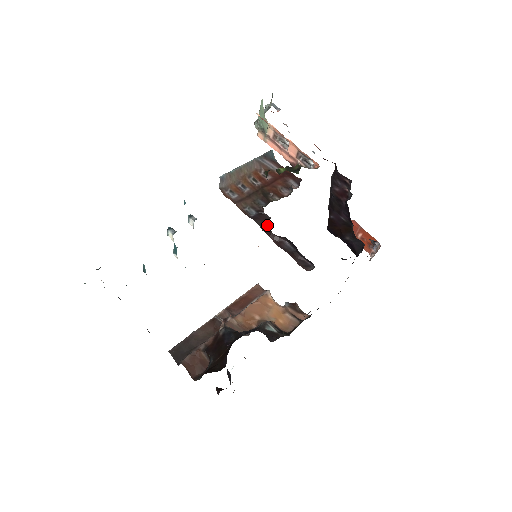
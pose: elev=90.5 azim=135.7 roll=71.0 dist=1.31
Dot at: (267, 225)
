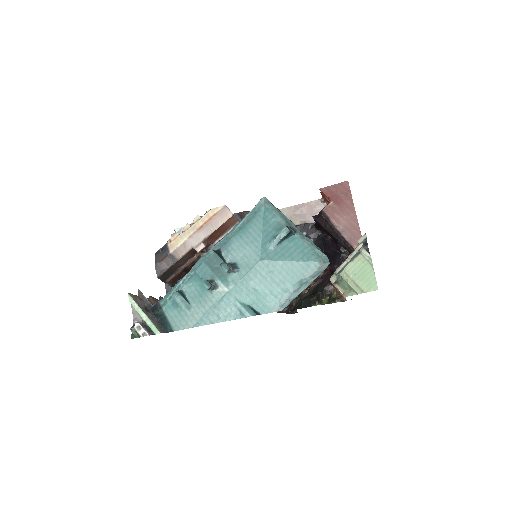
Dot at: (289, 311)
